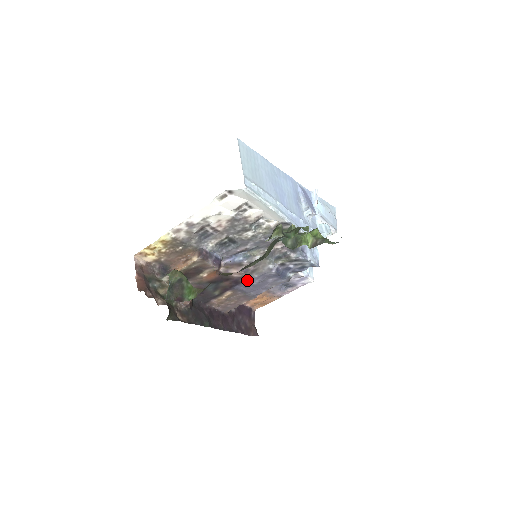
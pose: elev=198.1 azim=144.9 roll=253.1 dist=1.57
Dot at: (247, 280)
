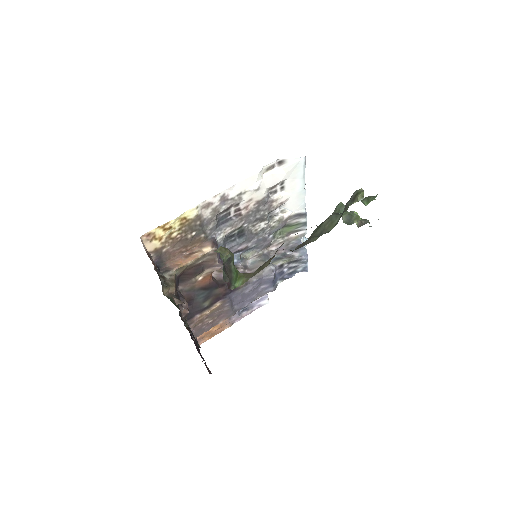
Dot at: (244, 285)
